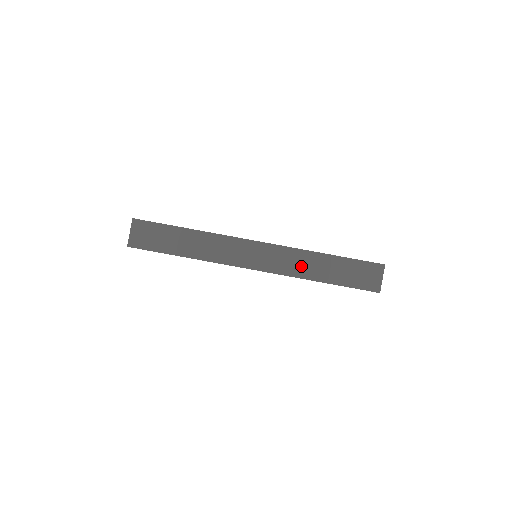
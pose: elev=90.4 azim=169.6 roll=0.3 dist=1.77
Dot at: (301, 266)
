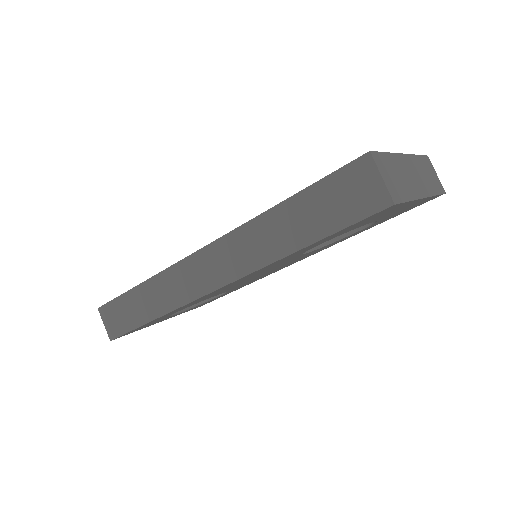
Dot at: (260, 246)
